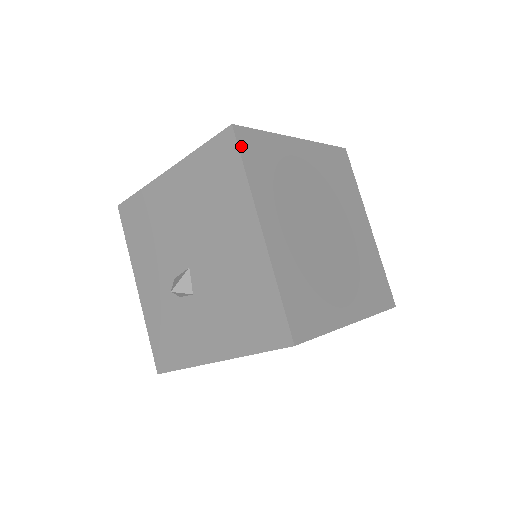
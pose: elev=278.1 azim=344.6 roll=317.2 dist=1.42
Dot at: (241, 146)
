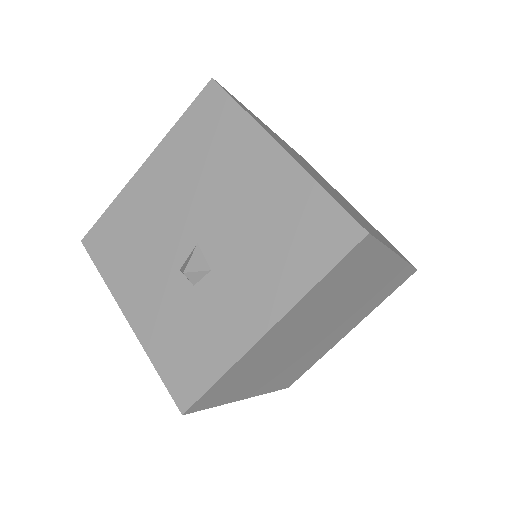
Dot at: (228, 93)
